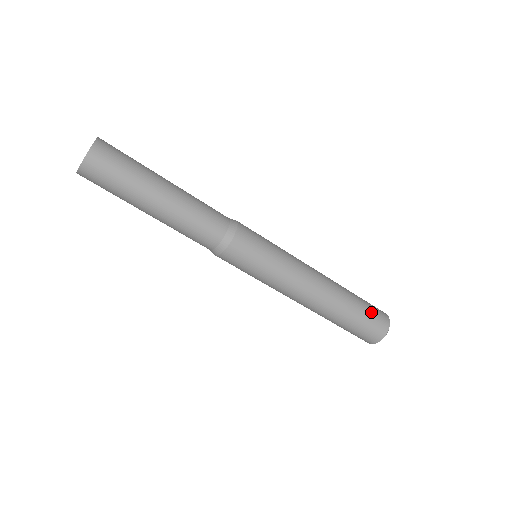
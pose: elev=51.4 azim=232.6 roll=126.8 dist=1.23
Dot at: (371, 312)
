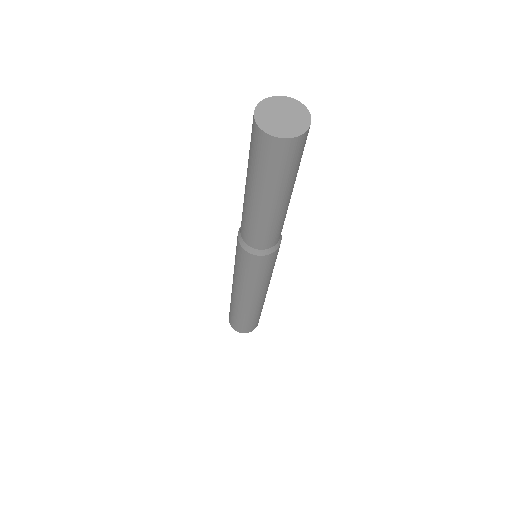
Dot at: occluded
